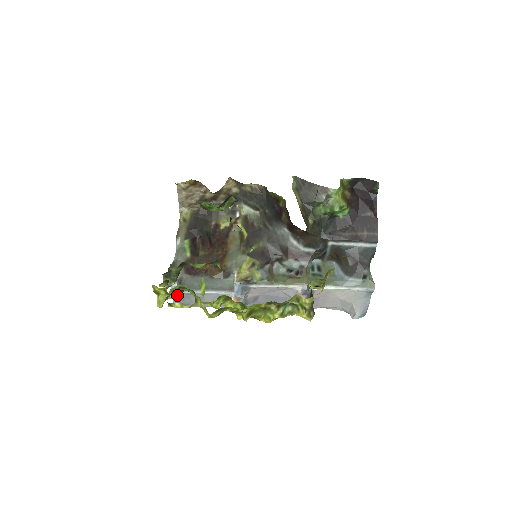
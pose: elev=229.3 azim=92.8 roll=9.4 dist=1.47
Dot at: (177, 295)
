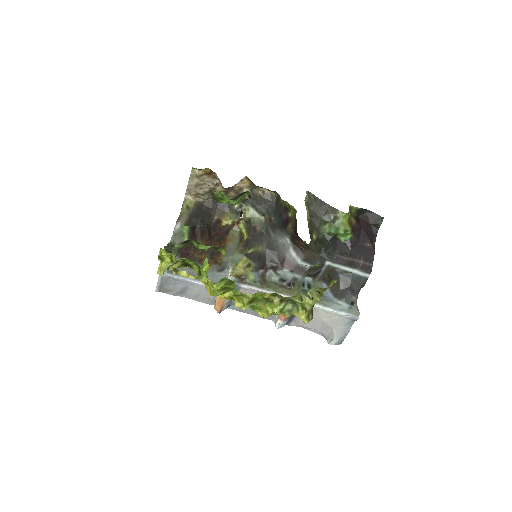
Dot at: (164, 278)
